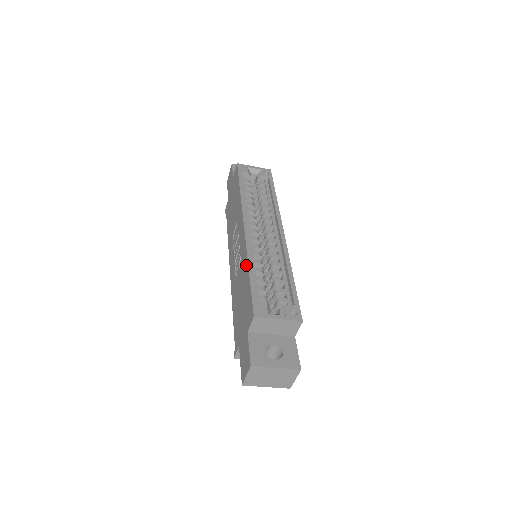
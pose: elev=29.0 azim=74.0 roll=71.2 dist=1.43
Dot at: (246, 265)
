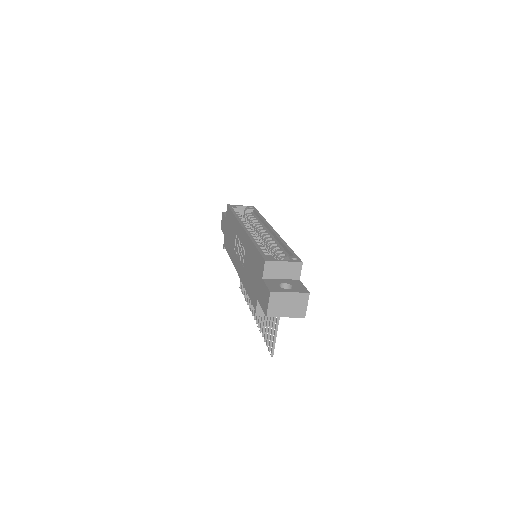
Dot at: (251, 244)
